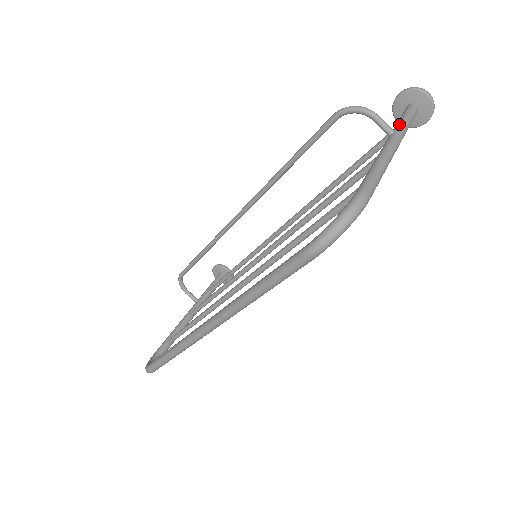
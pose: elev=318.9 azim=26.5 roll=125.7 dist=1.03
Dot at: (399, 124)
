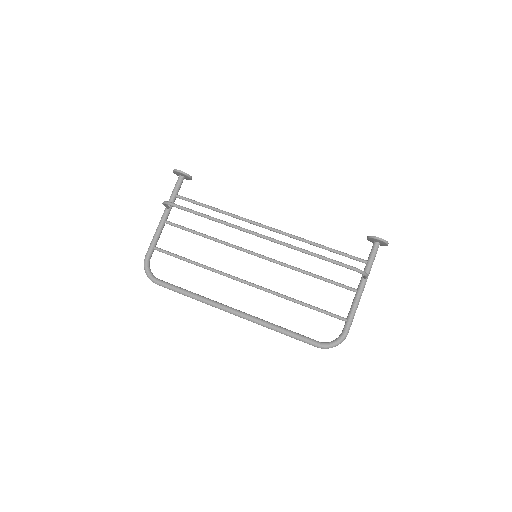
Dot at: (370, 269)
